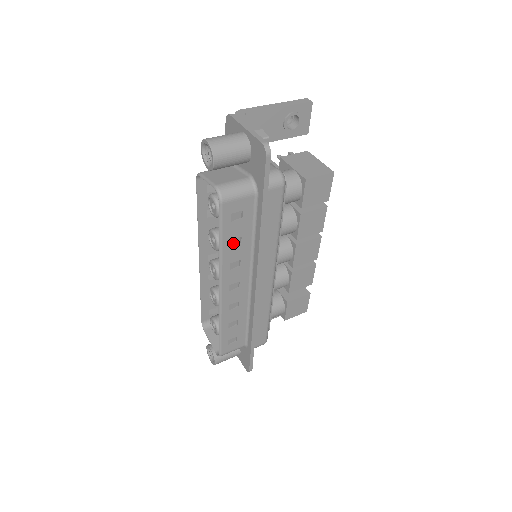
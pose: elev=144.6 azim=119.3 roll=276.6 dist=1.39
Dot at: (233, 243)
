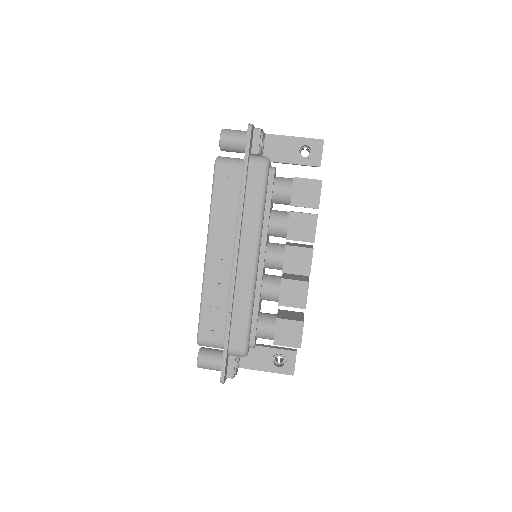
Dot at: (222, 207)
